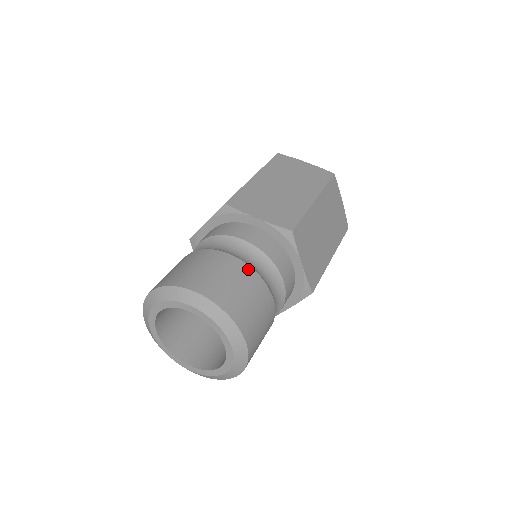
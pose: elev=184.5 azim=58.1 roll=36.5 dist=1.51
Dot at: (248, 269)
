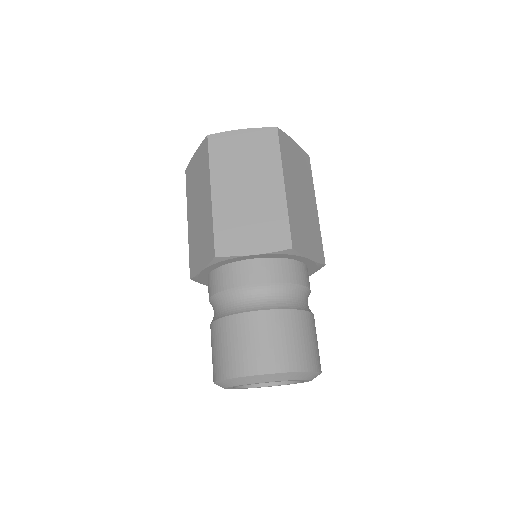
Dot at: (314, 319)
